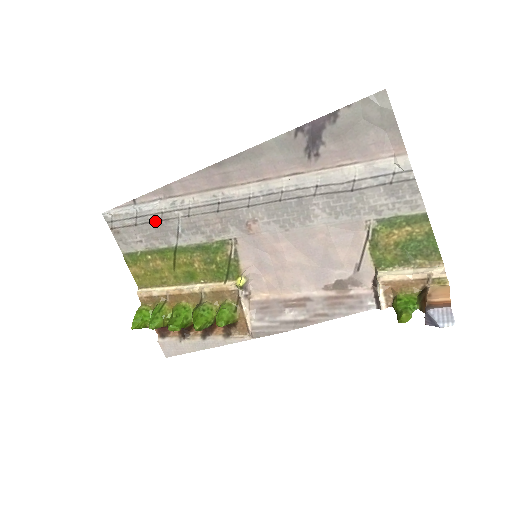
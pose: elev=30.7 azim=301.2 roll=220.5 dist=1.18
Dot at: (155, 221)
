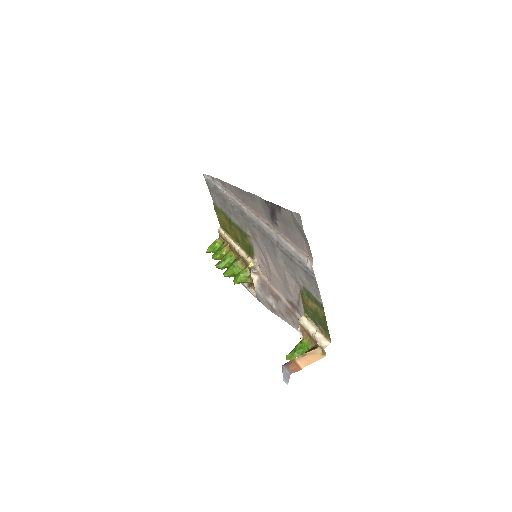
Dot at: (221, 197)
